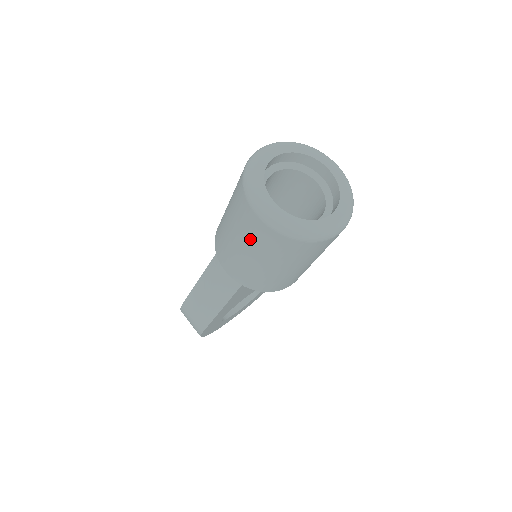
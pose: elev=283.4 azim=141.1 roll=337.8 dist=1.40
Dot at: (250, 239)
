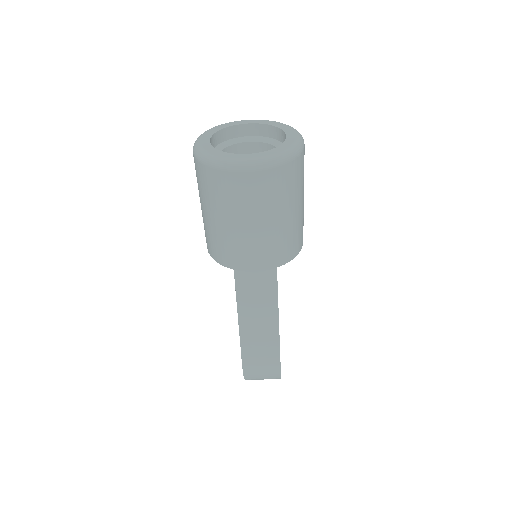
Dot at: (256, 204)
